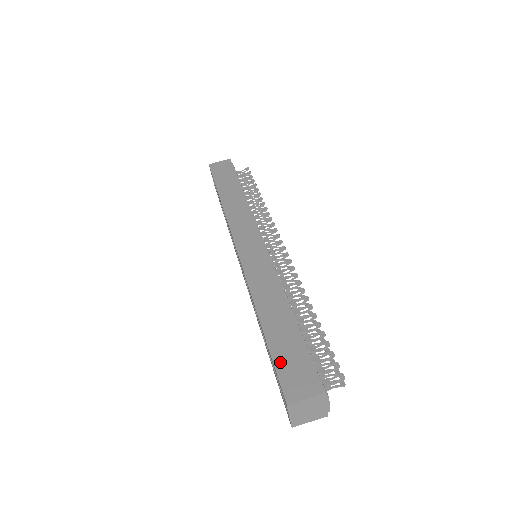
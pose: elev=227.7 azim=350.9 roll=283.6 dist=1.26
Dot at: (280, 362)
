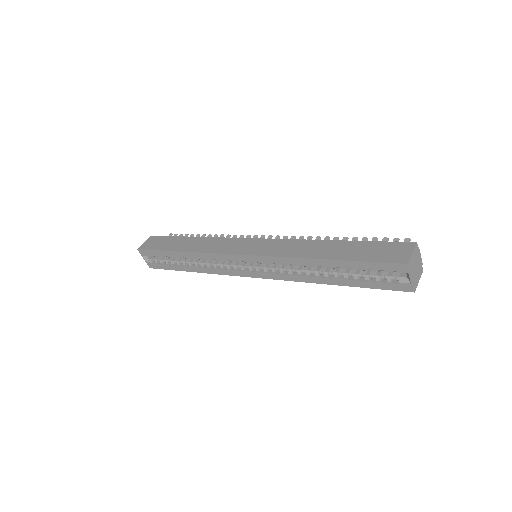
Dot at: (370, 258)
